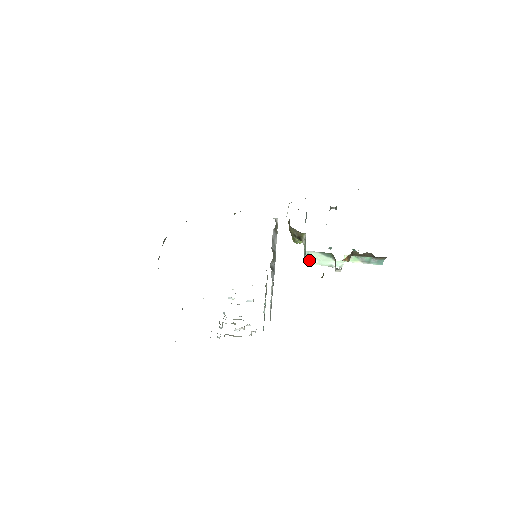
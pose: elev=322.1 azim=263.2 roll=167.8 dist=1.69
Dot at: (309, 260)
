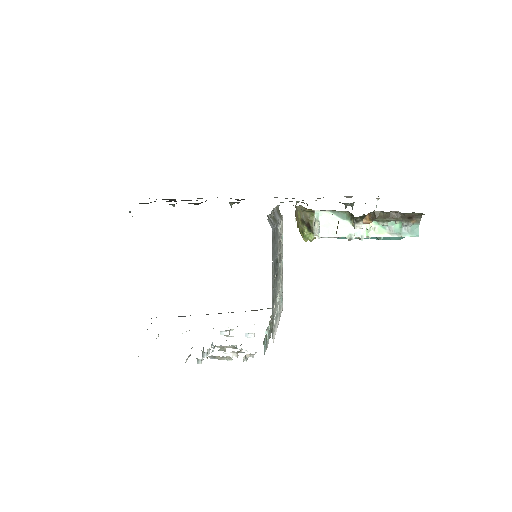
Dot at: (320, 229)
